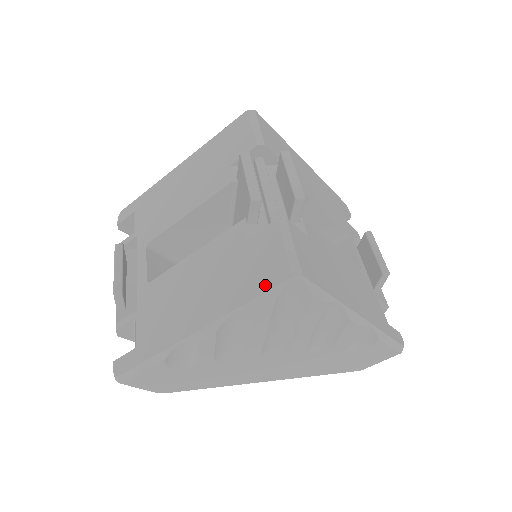
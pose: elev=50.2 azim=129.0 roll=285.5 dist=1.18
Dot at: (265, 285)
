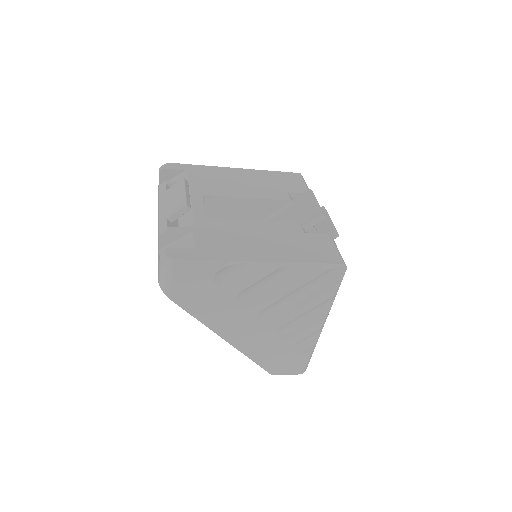
Dot at: (324, 260)
